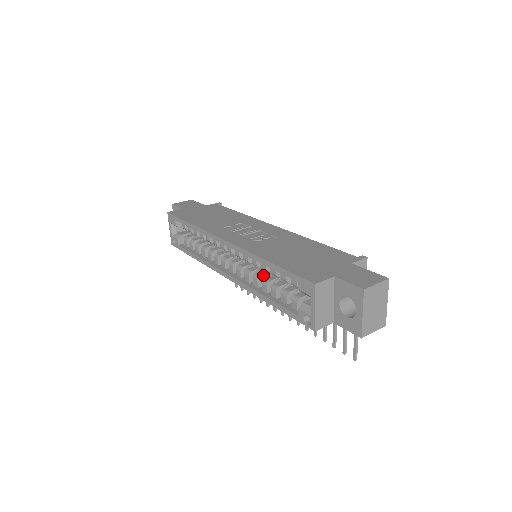
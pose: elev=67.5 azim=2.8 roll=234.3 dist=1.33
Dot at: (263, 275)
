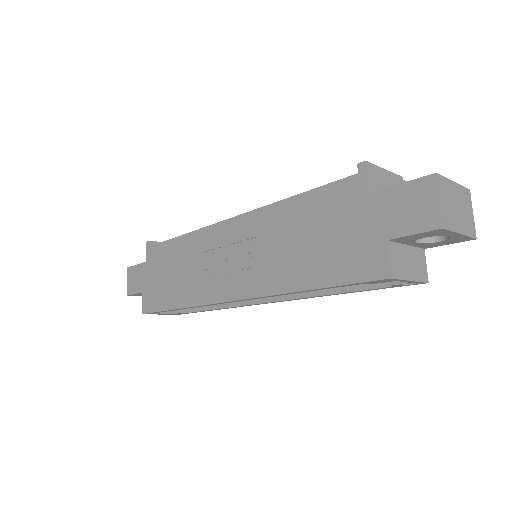
Dot at: occluded
